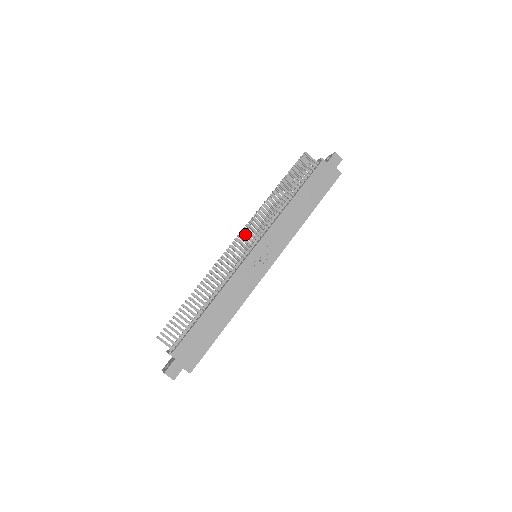
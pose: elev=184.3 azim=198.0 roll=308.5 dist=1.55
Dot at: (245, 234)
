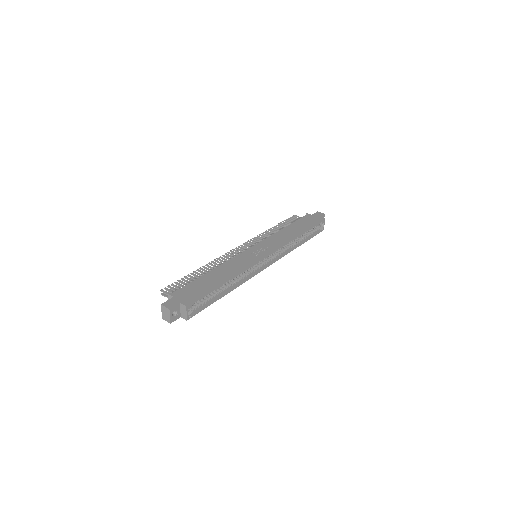
Dot at: (246, 245)
